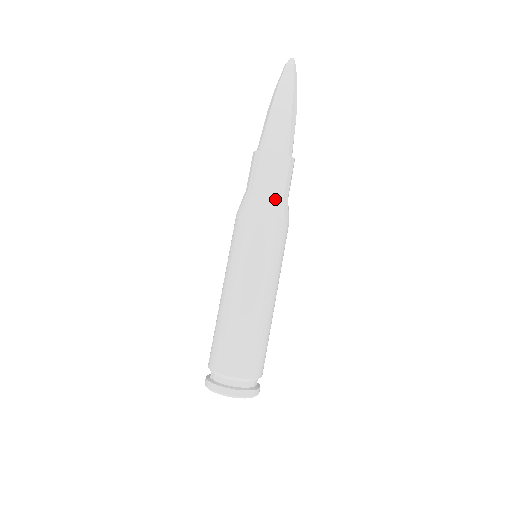
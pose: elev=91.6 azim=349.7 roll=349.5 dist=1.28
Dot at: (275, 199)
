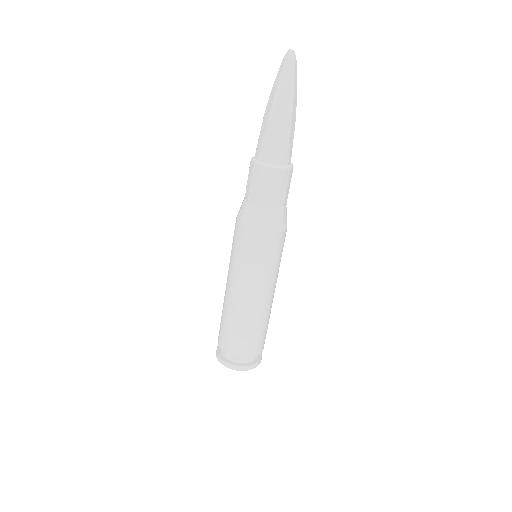
Dot at: (286, 212)
